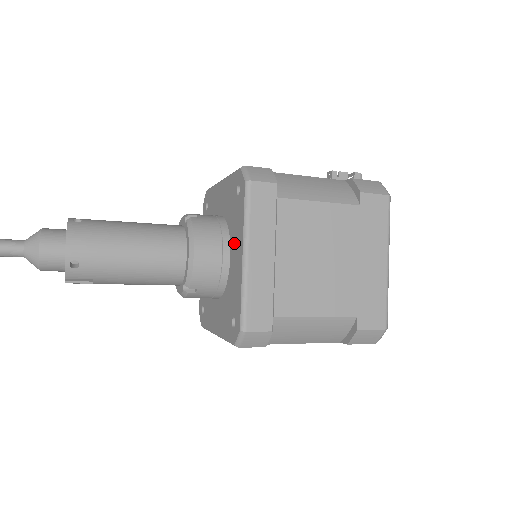
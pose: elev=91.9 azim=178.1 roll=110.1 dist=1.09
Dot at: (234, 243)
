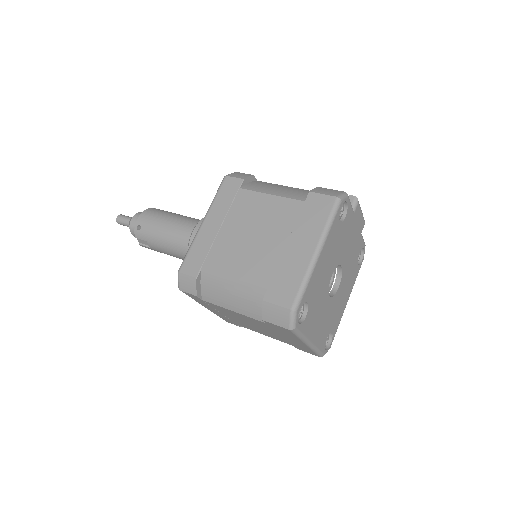
Dot at: occluded
